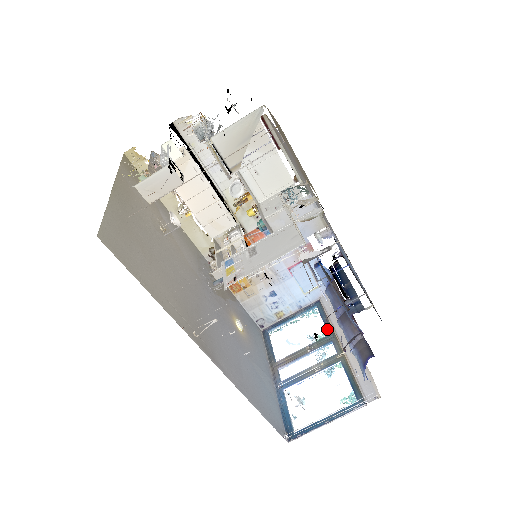
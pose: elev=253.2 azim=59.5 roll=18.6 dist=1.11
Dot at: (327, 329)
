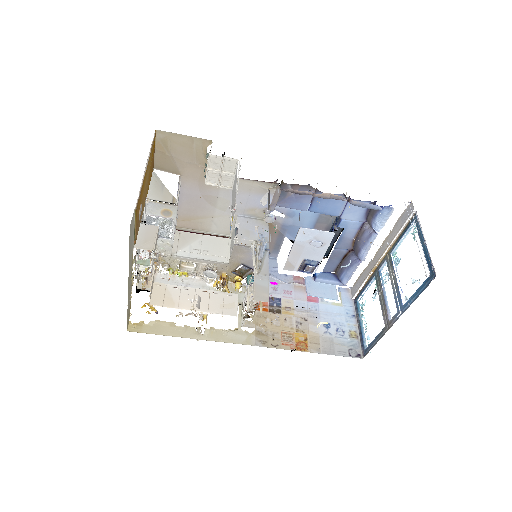
Dot at: (371, 280)
